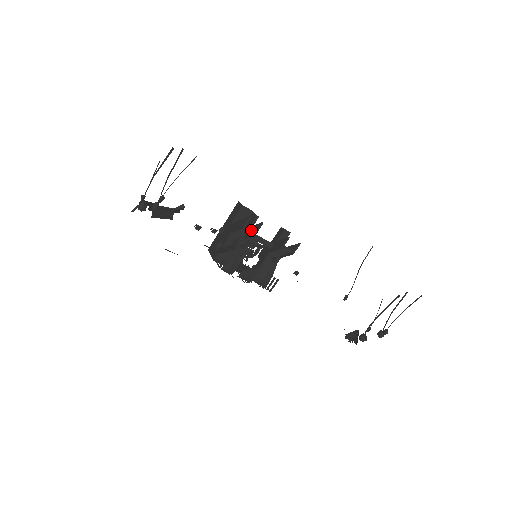
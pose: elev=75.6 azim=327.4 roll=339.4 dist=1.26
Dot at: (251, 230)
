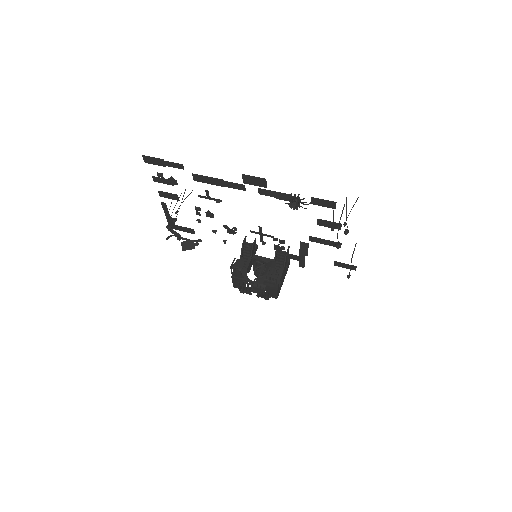
Dot at: (249, 244)
